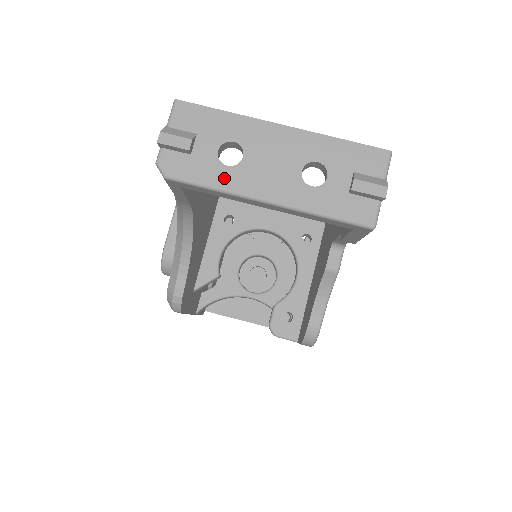
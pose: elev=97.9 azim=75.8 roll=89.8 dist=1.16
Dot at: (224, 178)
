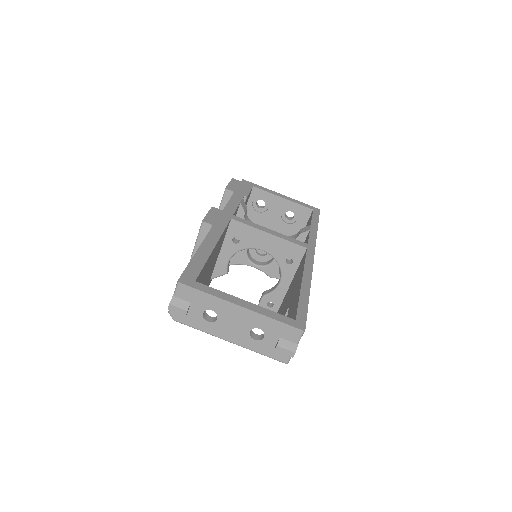
Dot at: (206, 327)
